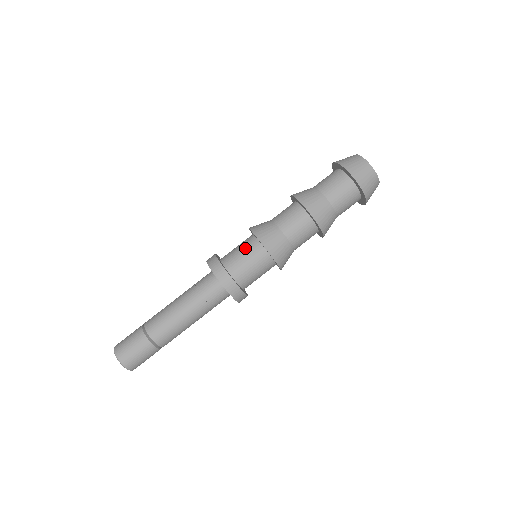
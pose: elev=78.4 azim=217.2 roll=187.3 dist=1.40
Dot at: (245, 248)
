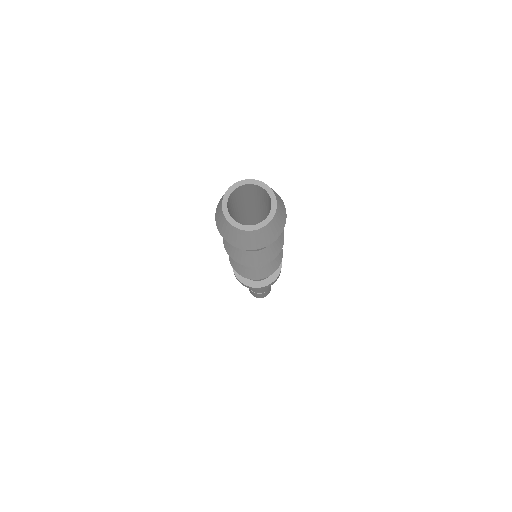
Dot at: occluded
